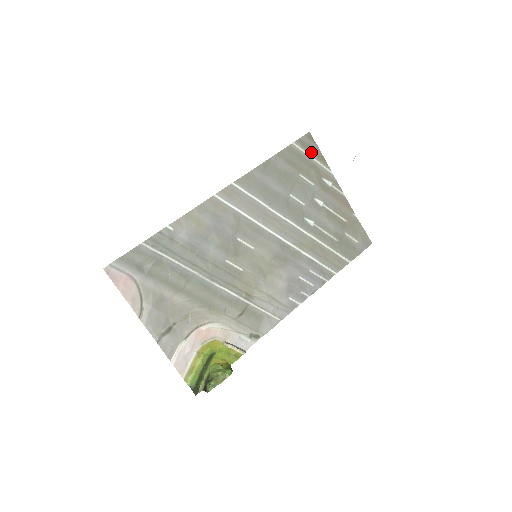
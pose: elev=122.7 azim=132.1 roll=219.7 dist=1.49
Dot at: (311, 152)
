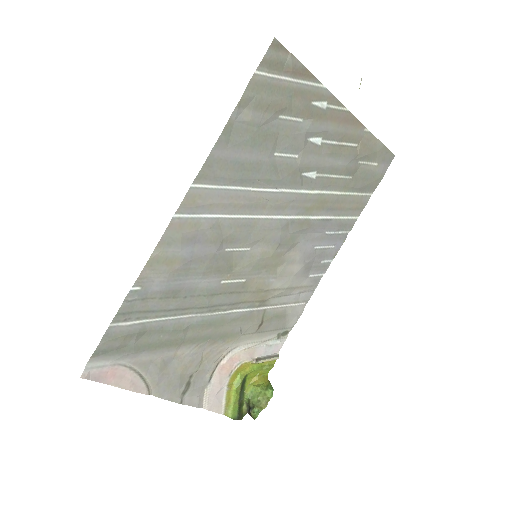
Dot at: (286, 71)
